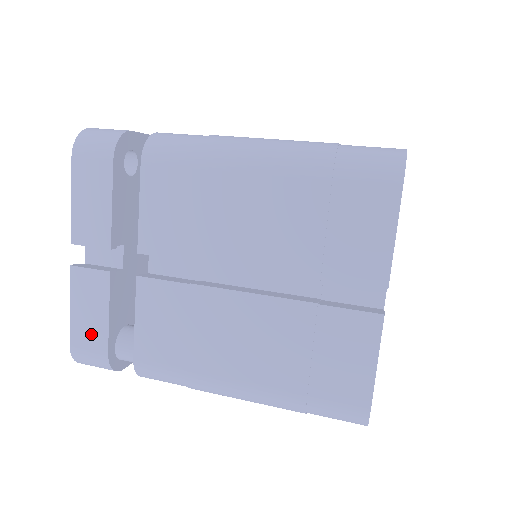
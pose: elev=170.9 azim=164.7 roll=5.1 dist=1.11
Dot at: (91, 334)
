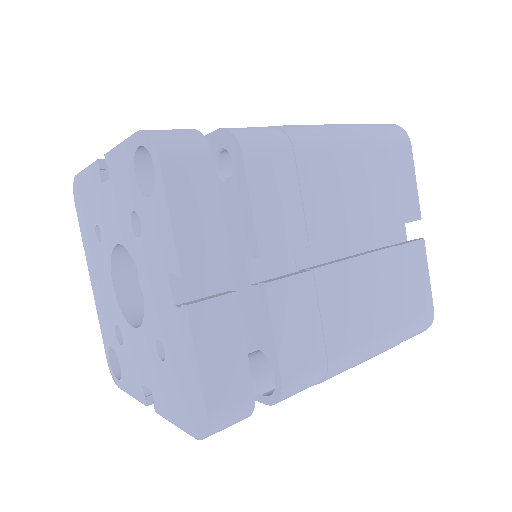
Dot at: (231, 381)
